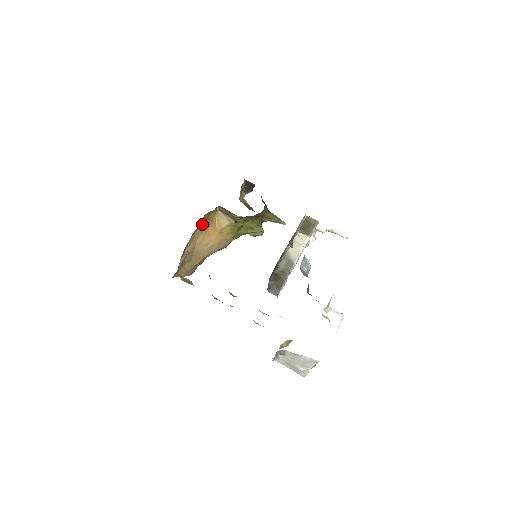
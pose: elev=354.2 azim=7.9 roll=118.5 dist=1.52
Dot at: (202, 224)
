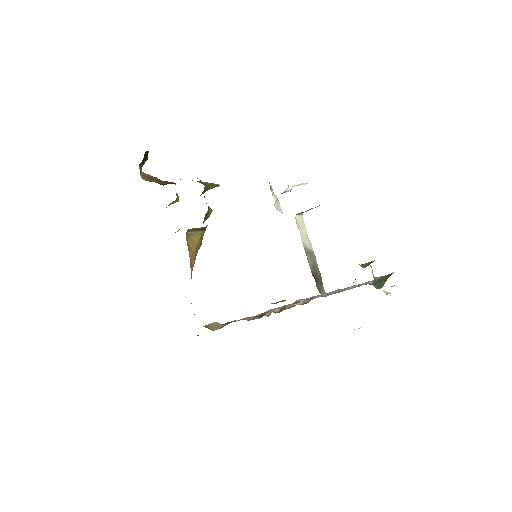
Dot at: occluded
